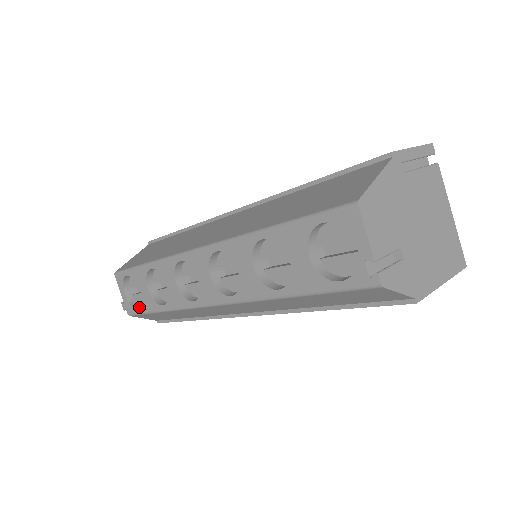
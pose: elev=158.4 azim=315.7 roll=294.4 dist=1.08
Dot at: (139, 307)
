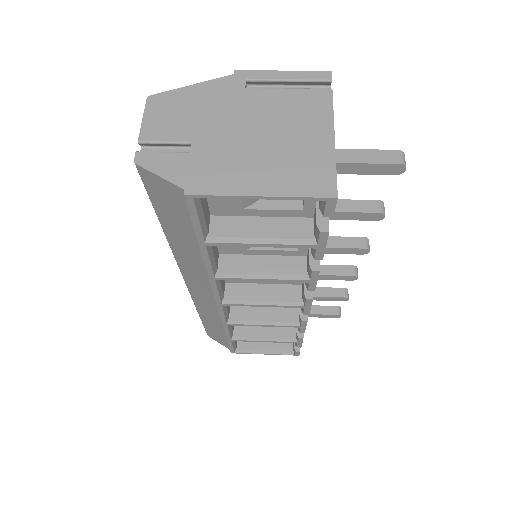
Dot at: occluded
